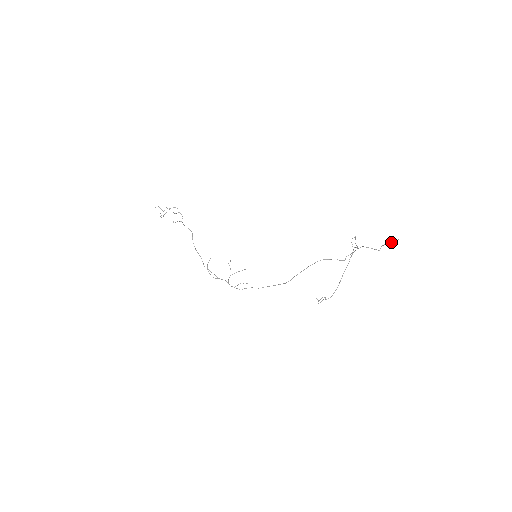
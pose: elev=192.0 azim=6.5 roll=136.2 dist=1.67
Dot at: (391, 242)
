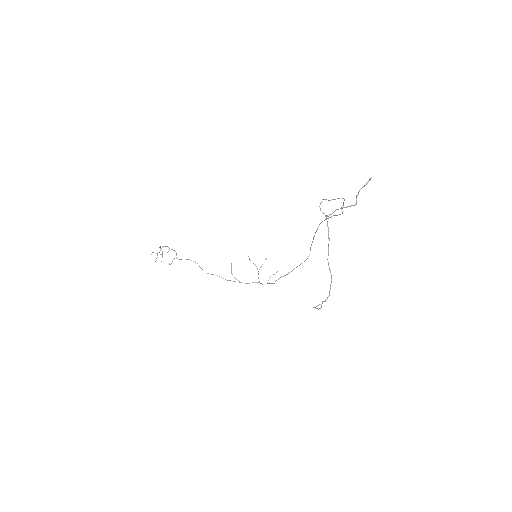
Dot at: (366, 184)
